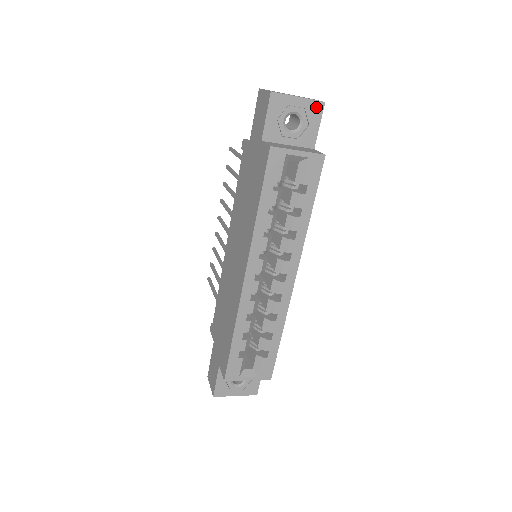
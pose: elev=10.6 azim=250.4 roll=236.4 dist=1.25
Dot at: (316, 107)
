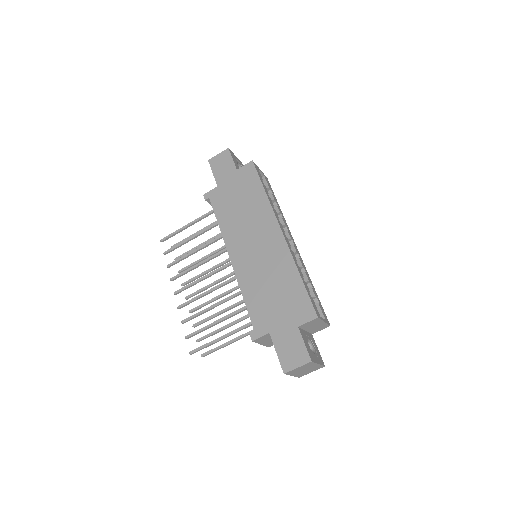
Dot at: occluded
